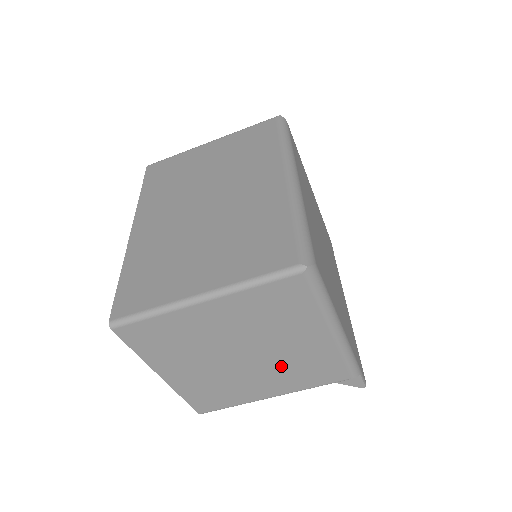
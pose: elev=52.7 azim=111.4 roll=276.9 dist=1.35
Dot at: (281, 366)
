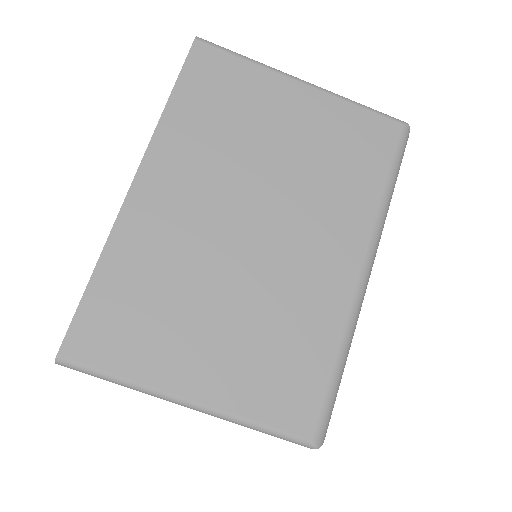
Dot at: occluded
